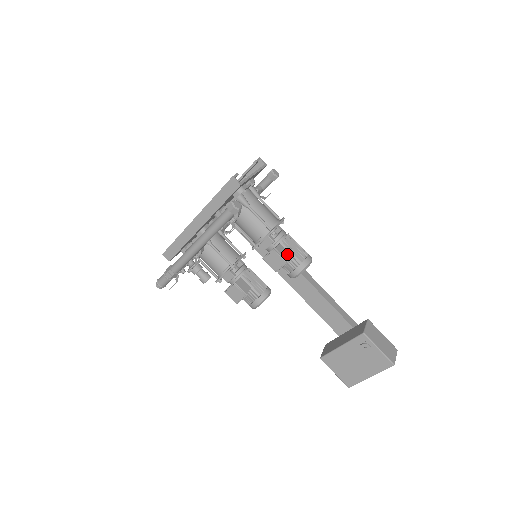
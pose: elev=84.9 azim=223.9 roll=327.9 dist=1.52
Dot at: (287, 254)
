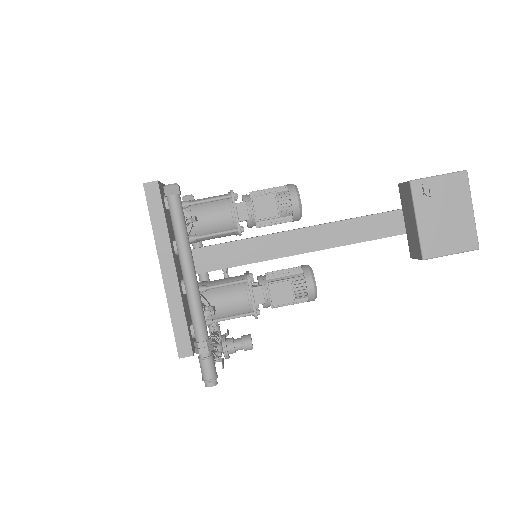
Dot at: occluded
